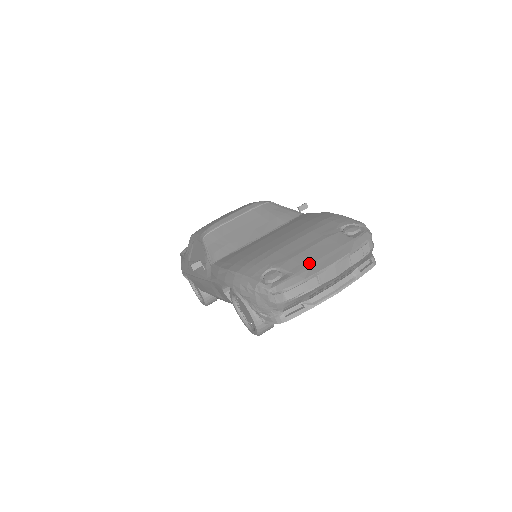
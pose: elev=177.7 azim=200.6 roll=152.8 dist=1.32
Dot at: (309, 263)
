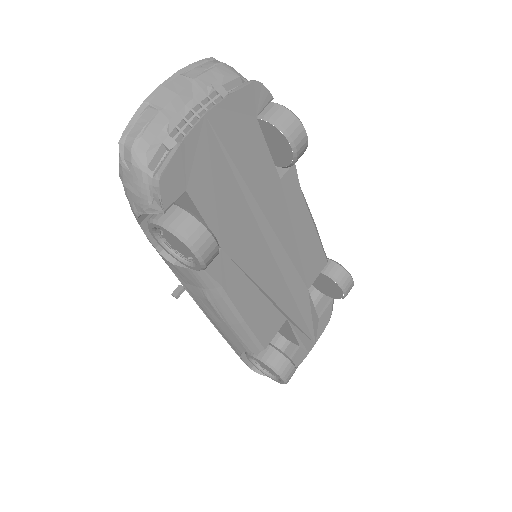
Dot at: occluded
